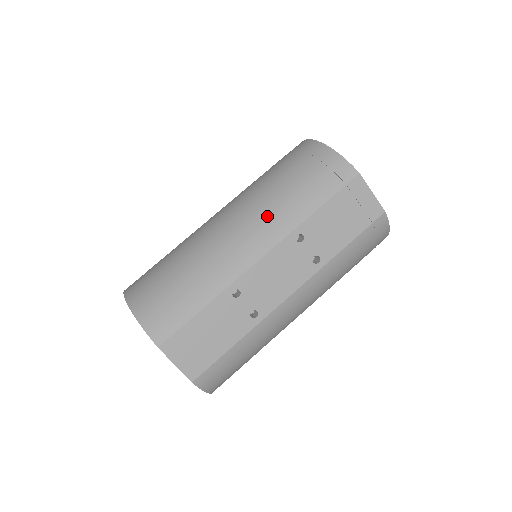
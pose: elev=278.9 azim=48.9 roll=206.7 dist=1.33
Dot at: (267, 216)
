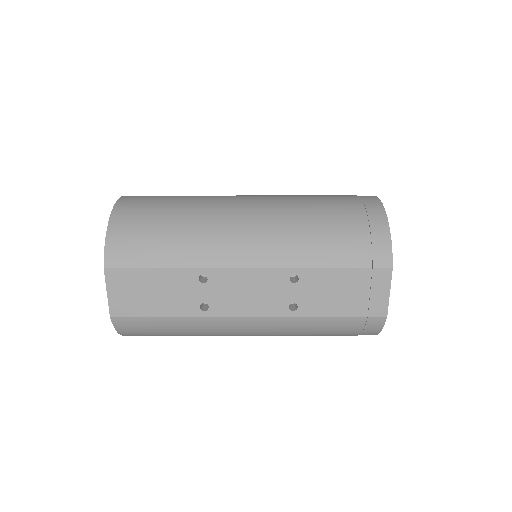
Dot at: (283, 237)
